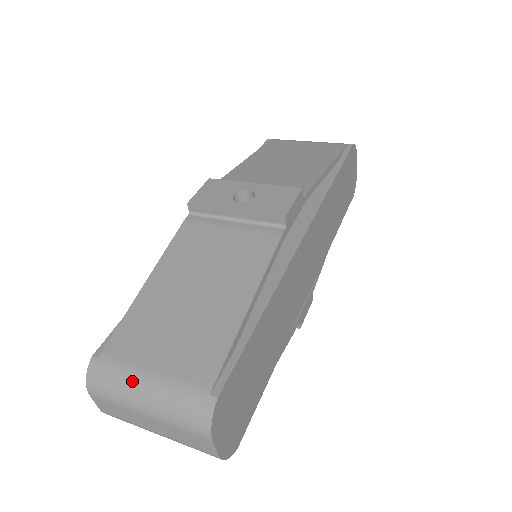
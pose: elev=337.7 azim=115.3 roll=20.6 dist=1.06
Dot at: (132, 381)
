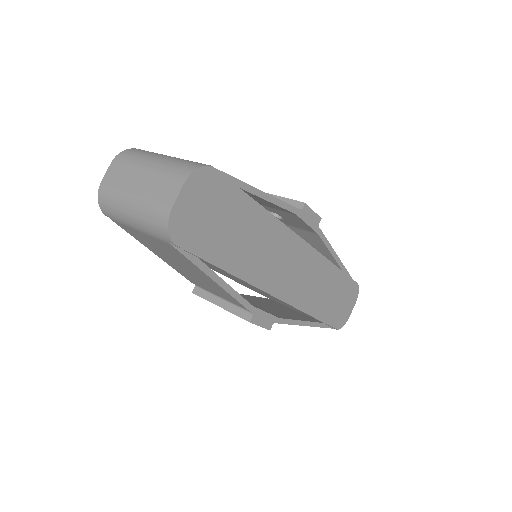
Dot at: (157, 154)
